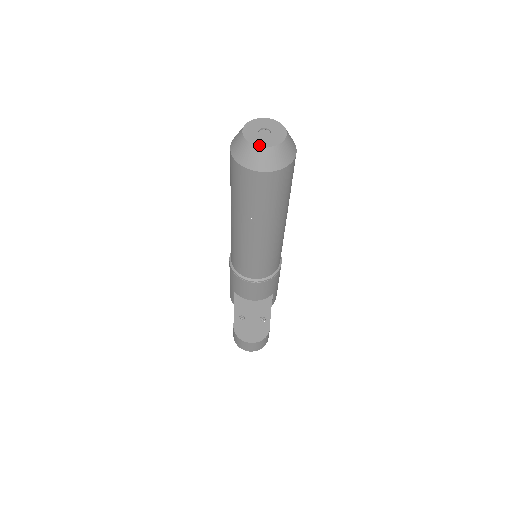
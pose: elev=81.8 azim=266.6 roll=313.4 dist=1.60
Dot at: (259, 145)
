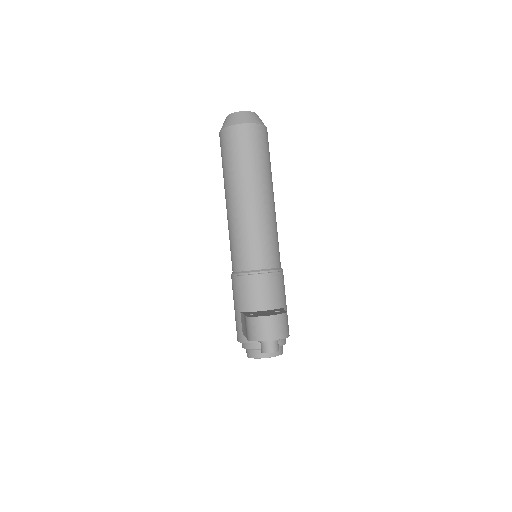
Dot at: (239, 112)
